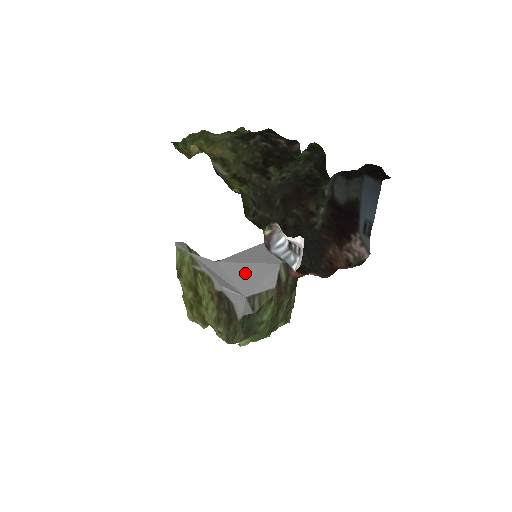
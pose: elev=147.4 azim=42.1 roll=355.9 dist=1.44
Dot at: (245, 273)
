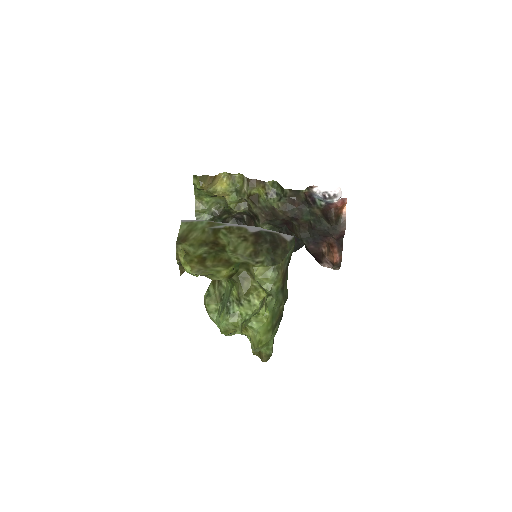
Dot at: occluded
